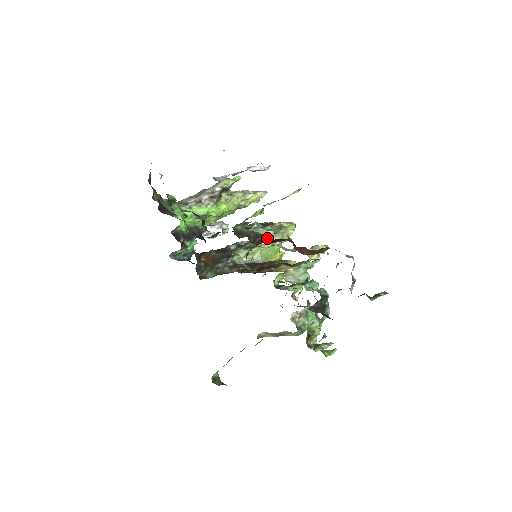
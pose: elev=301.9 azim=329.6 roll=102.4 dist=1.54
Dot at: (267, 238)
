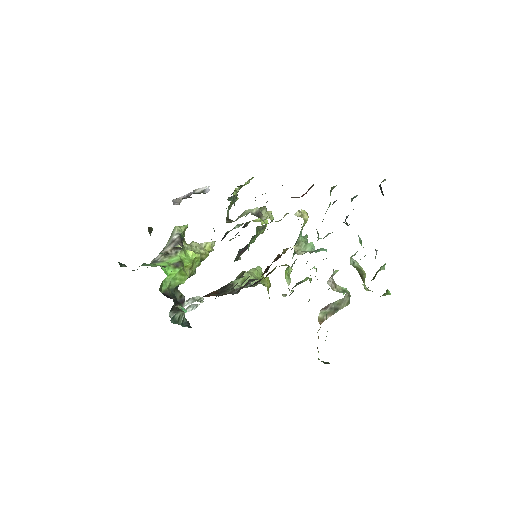
Dot at: (262, 194)
